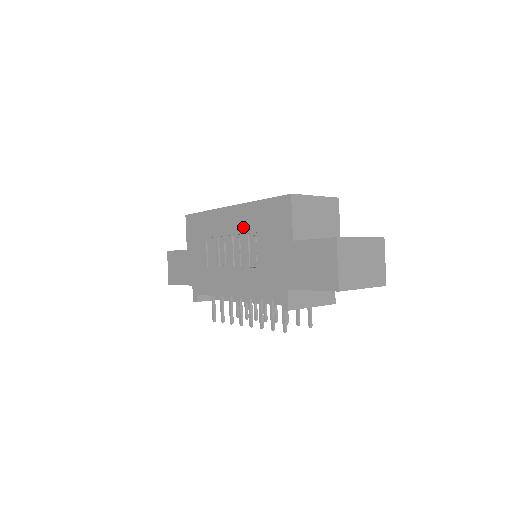
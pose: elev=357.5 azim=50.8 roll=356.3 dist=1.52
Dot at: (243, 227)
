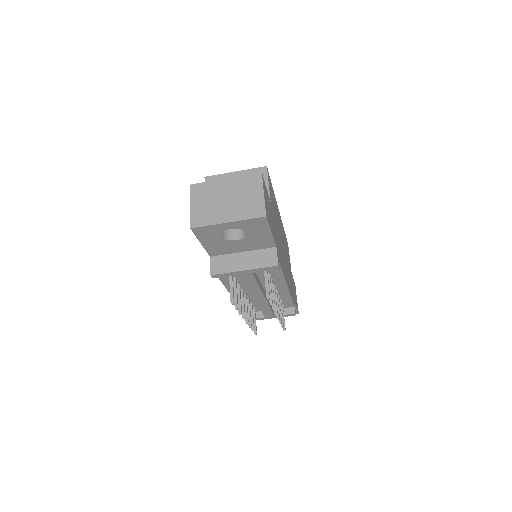
Dot at: occluded
